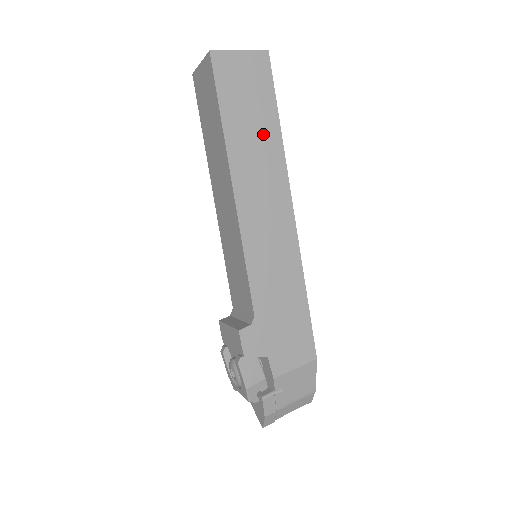
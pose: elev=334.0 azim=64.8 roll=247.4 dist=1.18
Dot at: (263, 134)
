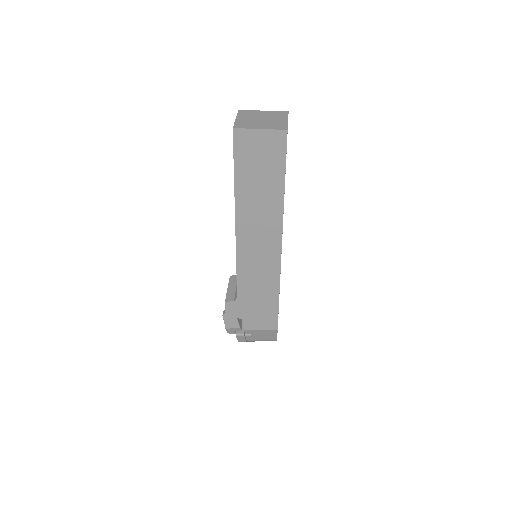
Dot at: (268, 193)
